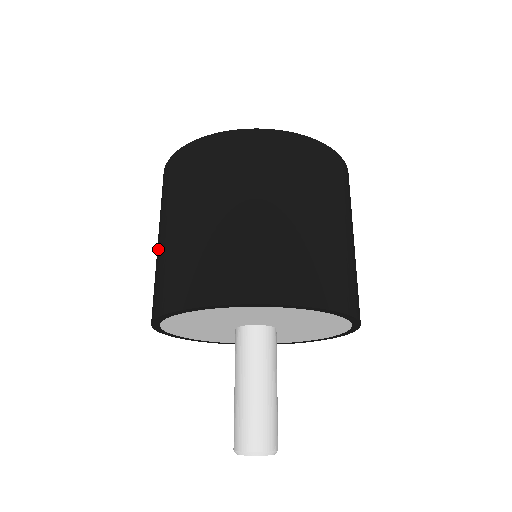
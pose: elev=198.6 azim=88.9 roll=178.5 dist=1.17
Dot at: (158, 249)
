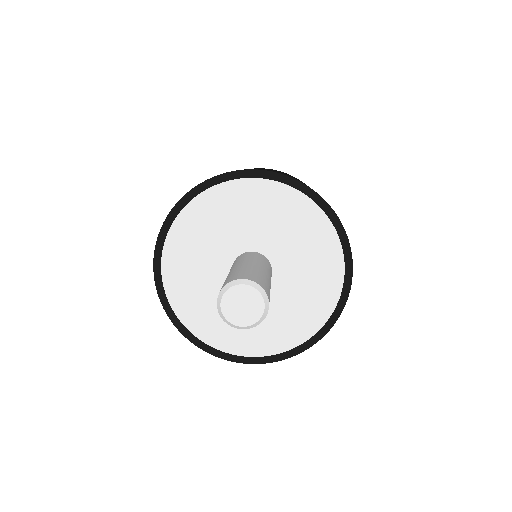
Dot at: occluded
